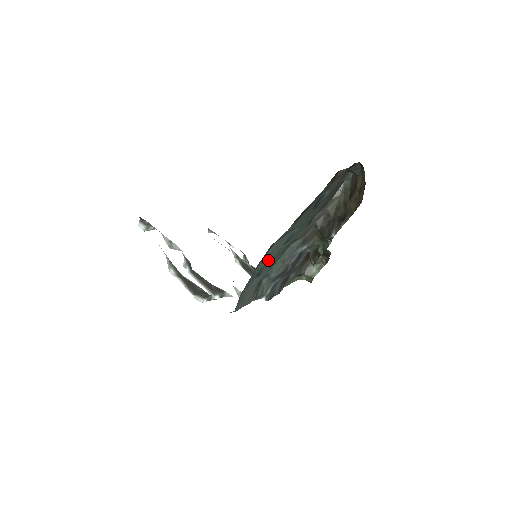
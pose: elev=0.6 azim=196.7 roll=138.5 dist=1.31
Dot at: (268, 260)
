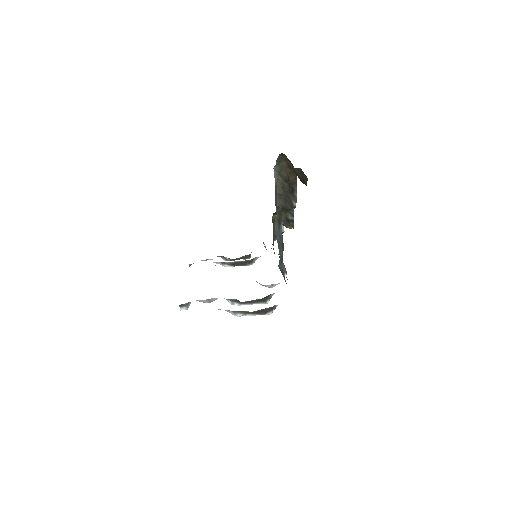
Dot at: occluded
